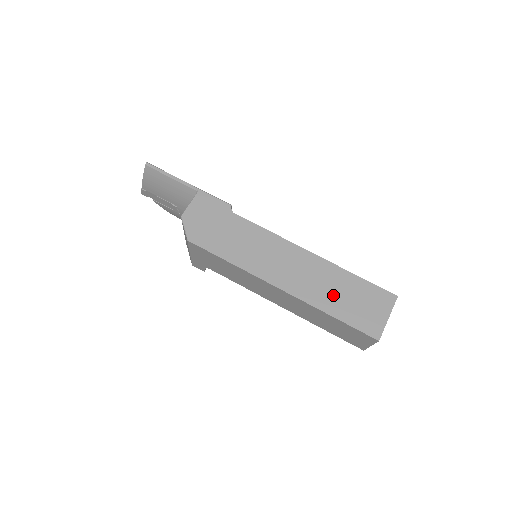
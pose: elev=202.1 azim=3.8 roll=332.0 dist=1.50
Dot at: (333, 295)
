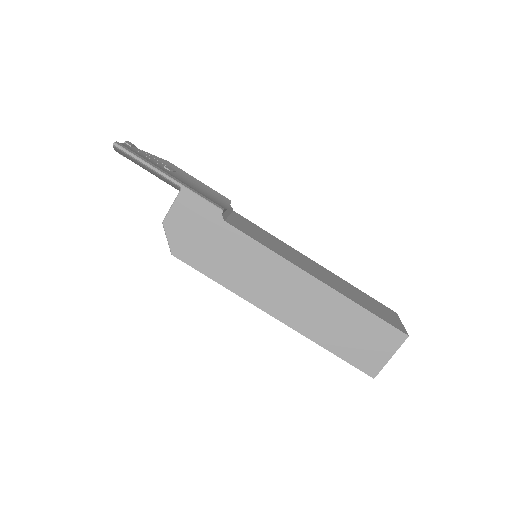
Dot at: (333, 329)
